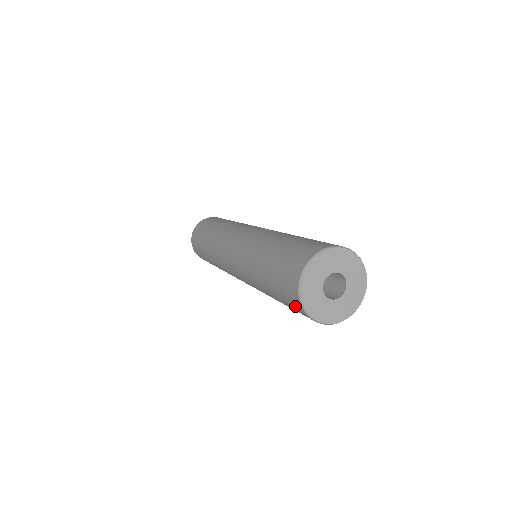
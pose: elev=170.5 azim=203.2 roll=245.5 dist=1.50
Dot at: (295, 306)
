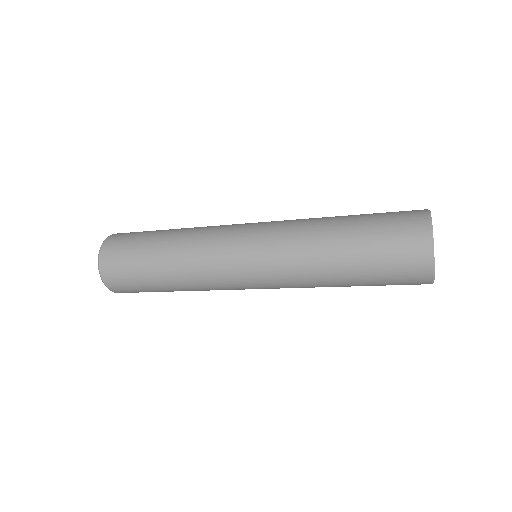
Dot at: (414, 260)
